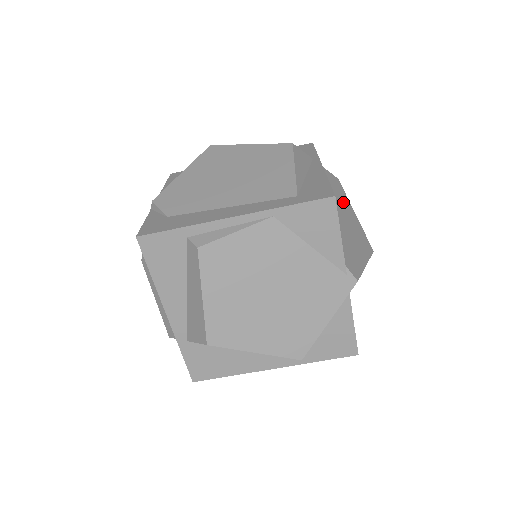
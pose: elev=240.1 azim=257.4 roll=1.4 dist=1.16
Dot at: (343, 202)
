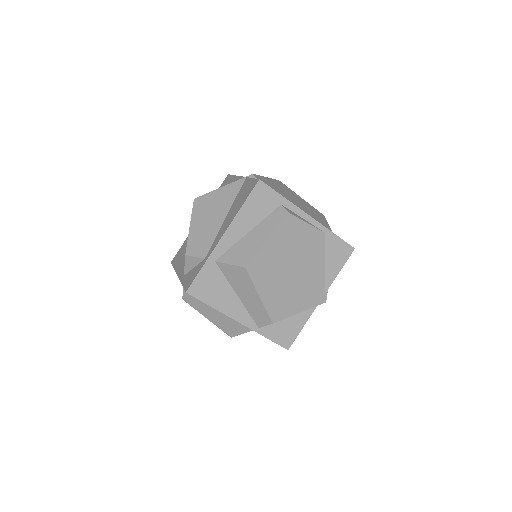
Dot at: occluded
